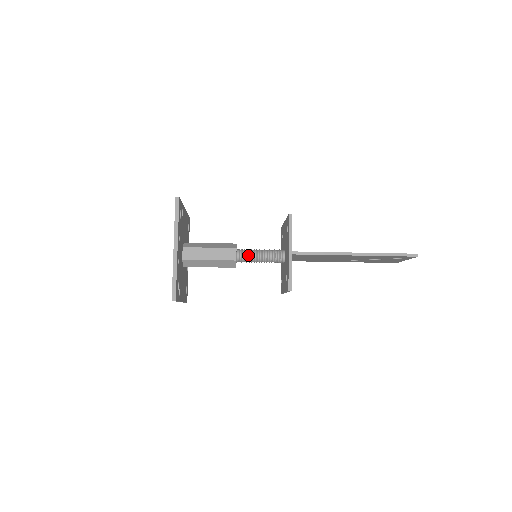
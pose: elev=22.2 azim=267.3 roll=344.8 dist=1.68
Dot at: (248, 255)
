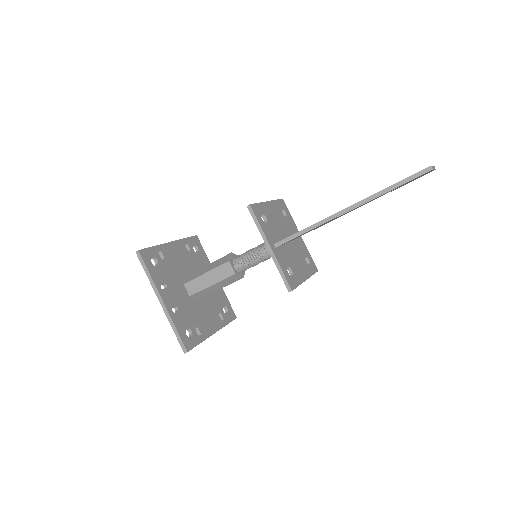
Dot at: (245, 261)
